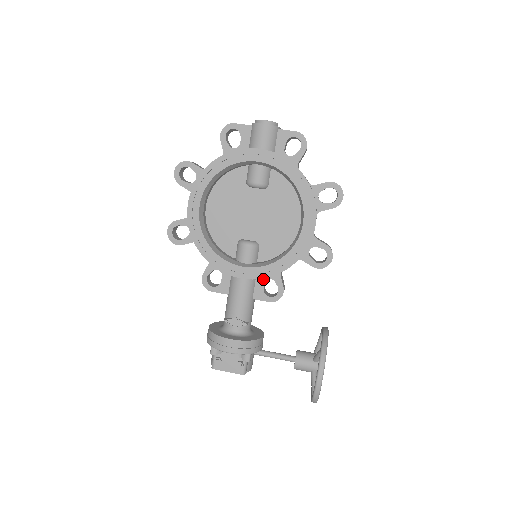
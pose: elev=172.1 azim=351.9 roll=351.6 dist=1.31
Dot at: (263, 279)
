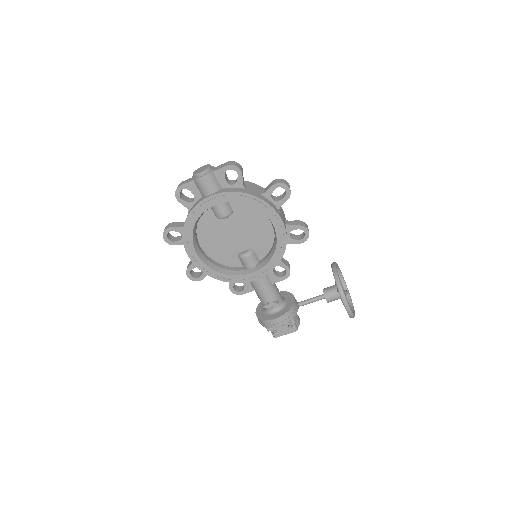
Dot at: occluded
